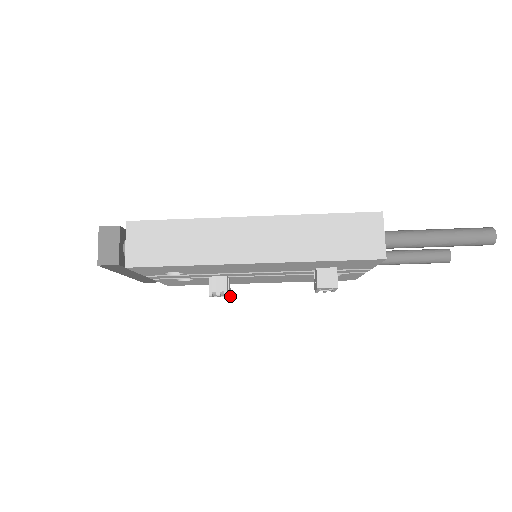
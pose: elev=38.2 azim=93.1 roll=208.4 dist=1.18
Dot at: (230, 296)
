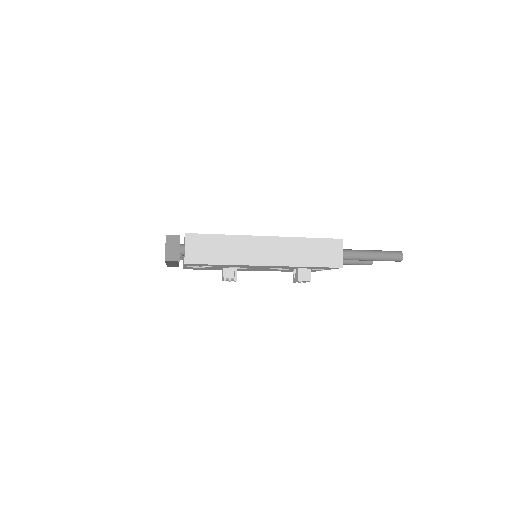
Dot at: occluded
